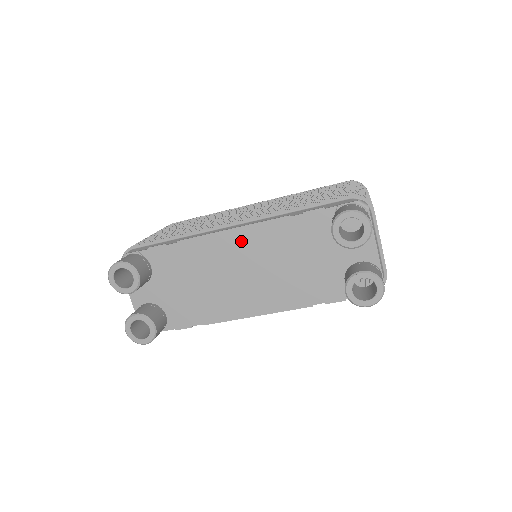
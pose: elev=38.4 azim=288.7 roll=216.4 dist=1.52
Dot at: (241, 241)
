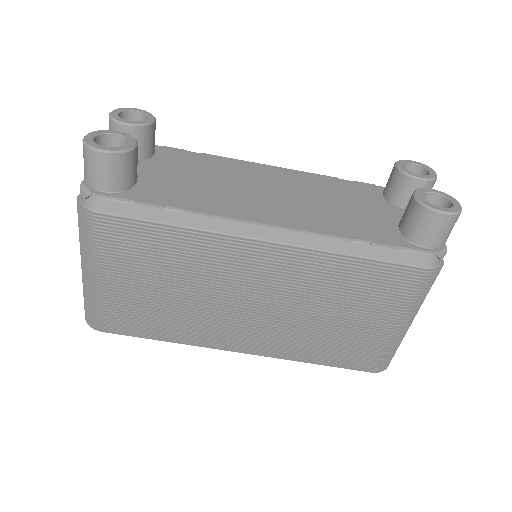
Dot at: (278, 174)
